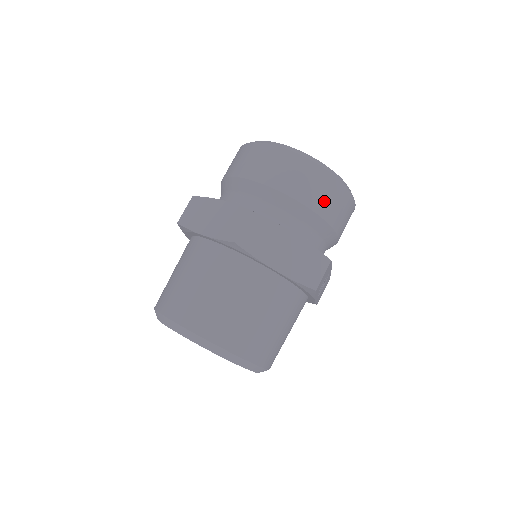
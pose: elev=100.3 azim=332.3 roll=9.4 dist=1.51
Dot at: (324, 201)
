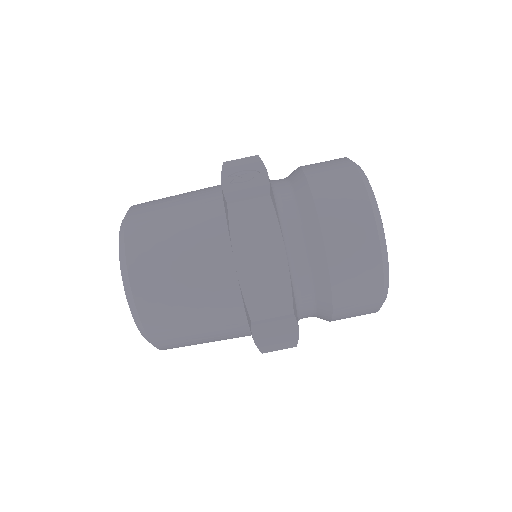
Dot at: (348, 317)
